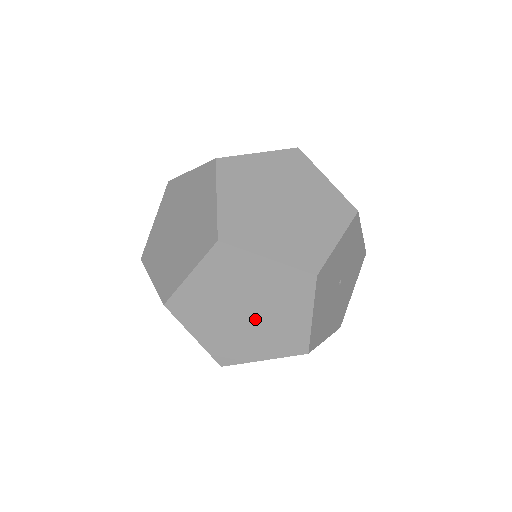
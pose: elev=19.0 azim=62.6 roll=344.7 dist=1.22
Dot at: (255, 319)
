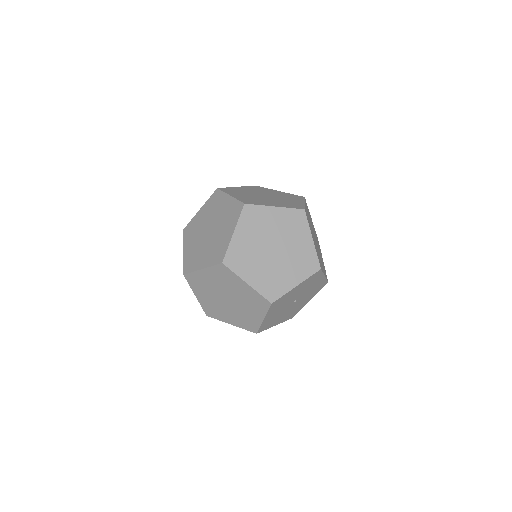
Dot at: (232, 305)
